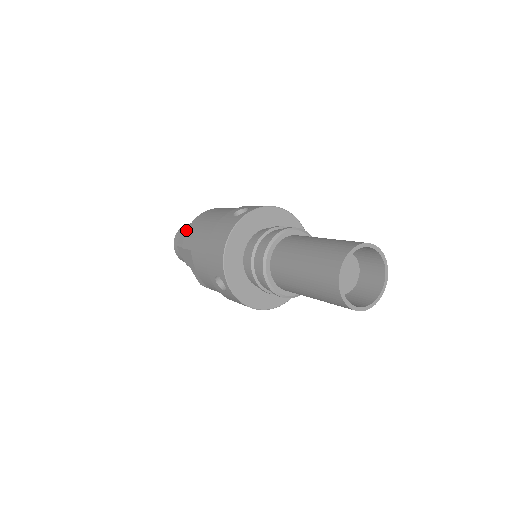
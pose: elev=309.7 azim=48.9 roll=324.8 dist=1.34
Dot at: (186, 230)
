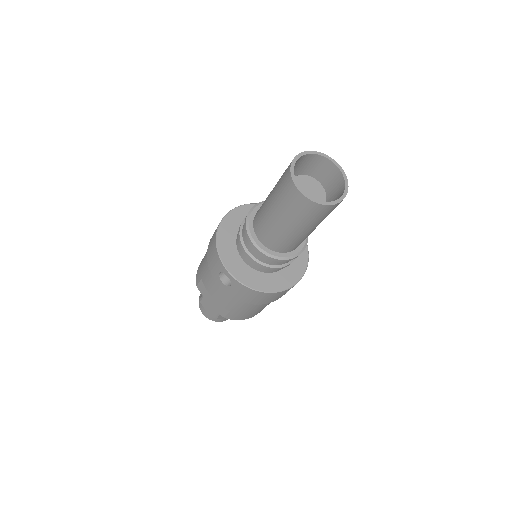
Dot at: occluded
